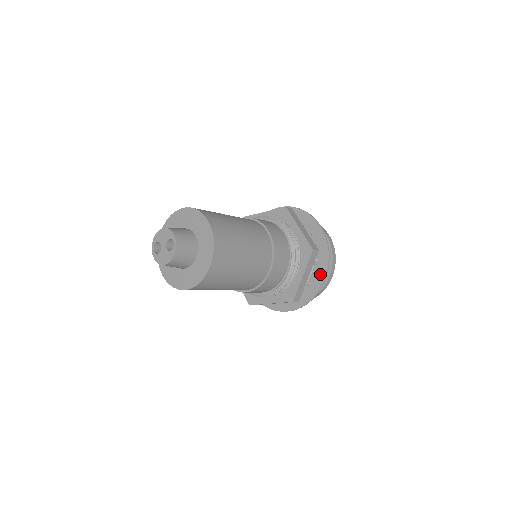
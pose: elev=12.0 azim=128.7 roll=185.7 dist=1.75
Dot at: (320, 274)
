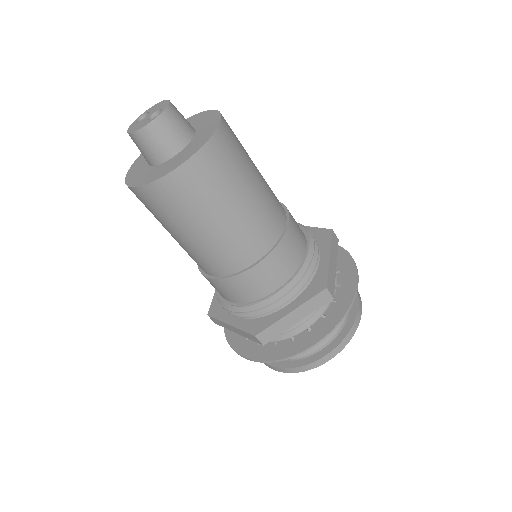
Dot at: (315, 334)
